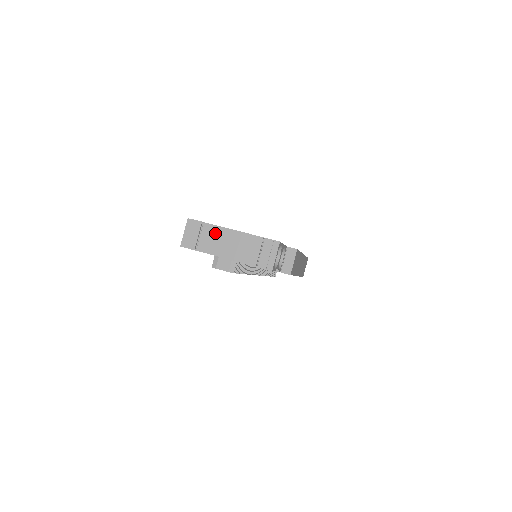
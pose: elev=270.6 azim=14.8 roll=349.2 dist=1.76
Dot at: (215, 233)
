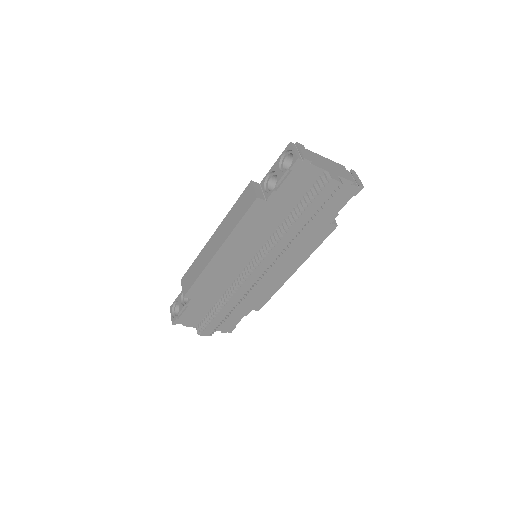
Dot at: (315, 156)
